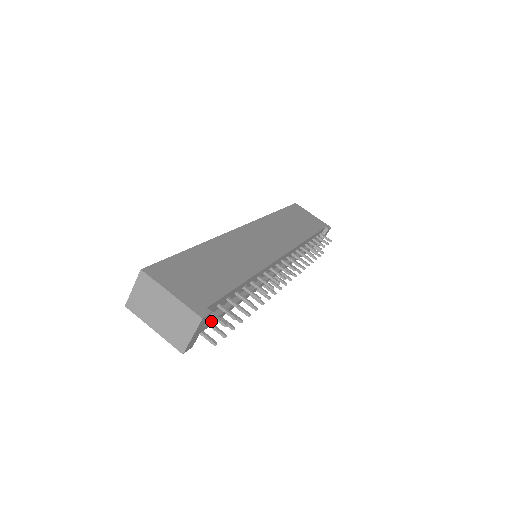
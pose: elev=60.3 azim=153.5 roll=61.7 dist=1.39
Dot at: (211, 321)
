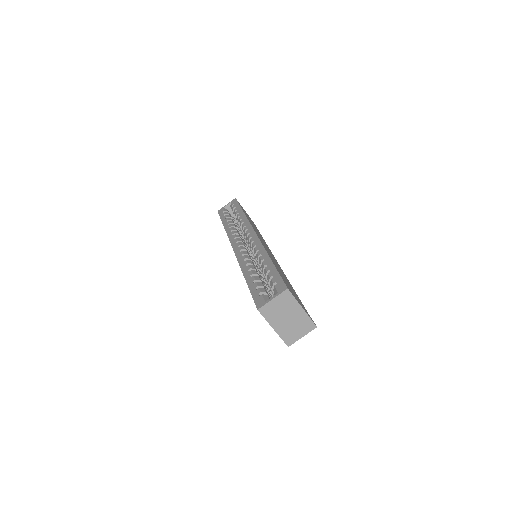
Dot at: occluded
